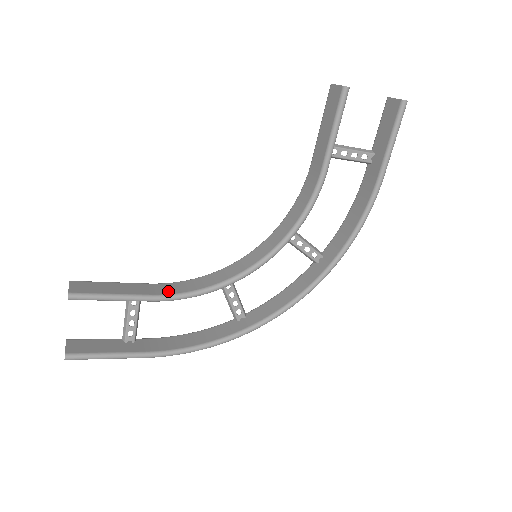
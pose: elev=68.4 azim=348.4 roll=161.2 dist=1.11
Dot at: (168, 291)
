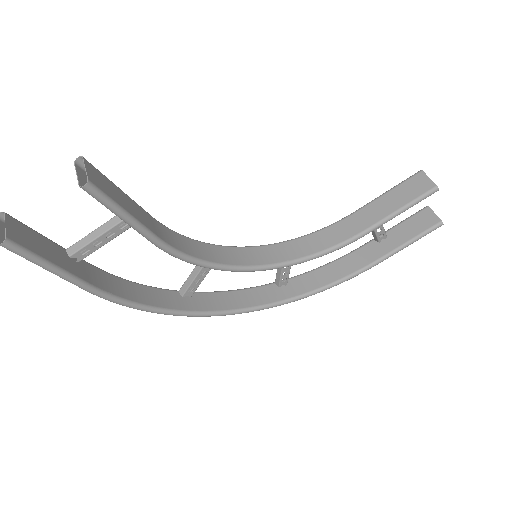
Dot at: (171, 241)
